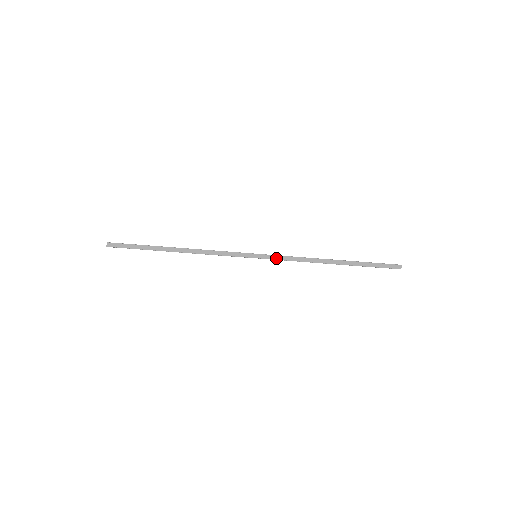
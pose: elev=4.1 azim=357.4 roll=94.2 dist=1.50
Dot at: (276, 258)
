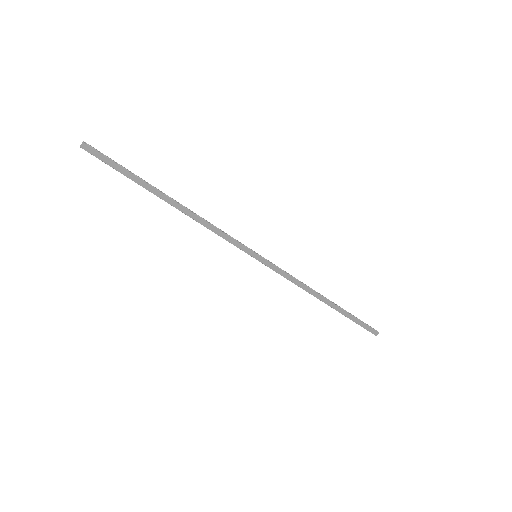
Dot at: (275, 269)
